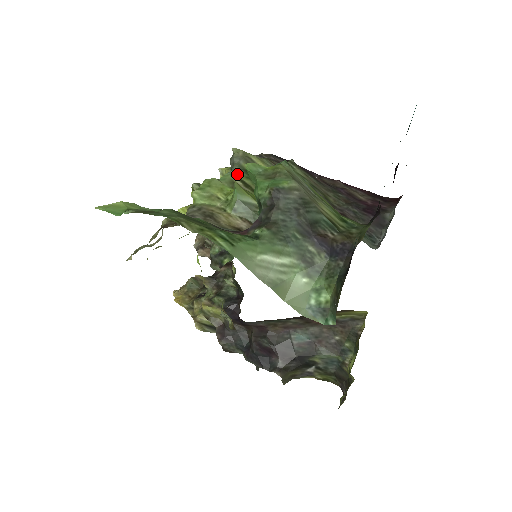
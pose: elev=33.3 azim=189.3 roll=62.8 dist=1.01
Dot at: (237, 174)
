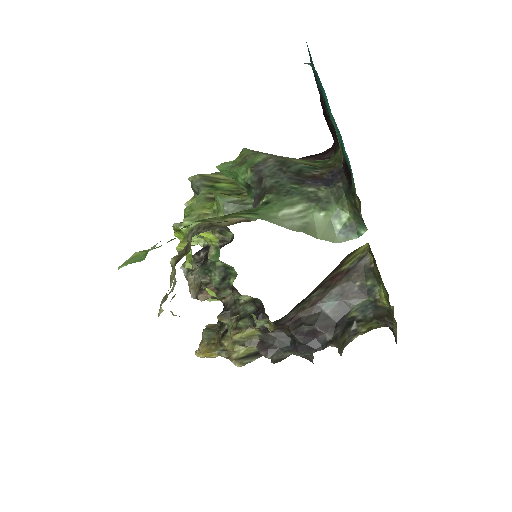
Dot at: (206, 192)
